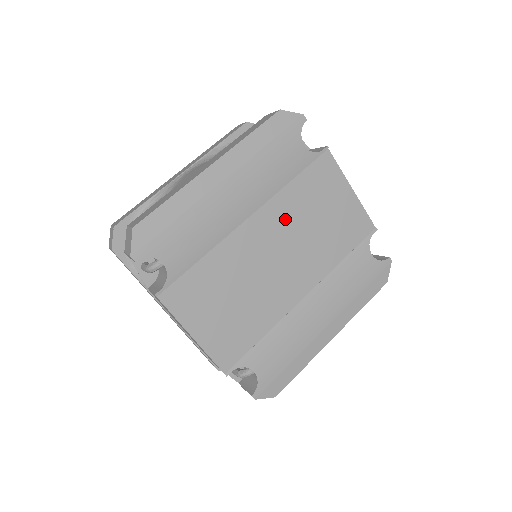
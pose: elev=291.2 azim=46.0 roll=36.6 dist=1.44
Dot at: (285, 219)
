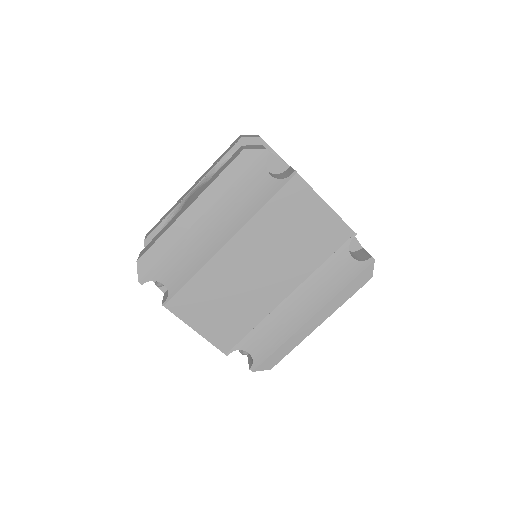
Dot at: (261, 238)
